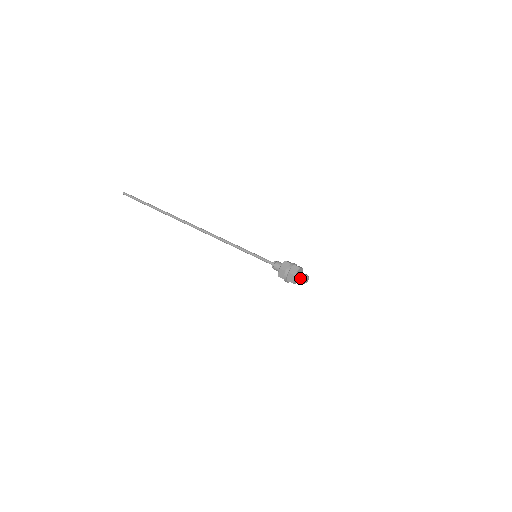
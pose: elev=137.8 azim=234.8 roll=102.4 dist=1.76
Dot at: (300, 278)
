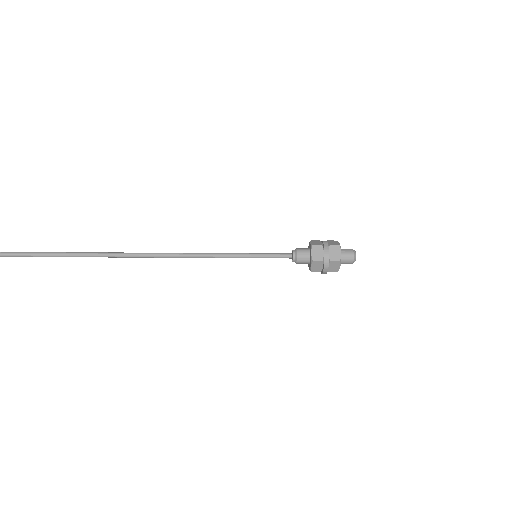
Dot at: (347, 252)
